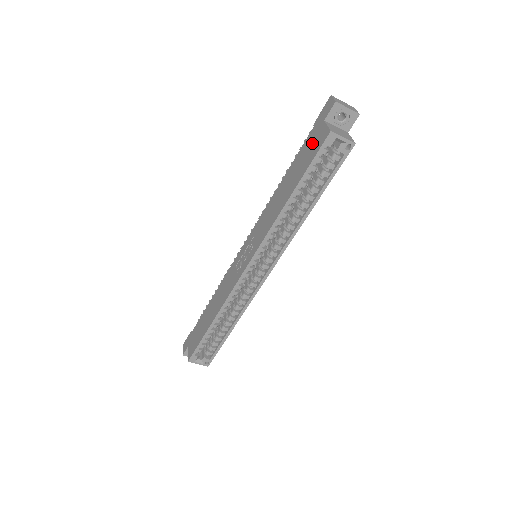
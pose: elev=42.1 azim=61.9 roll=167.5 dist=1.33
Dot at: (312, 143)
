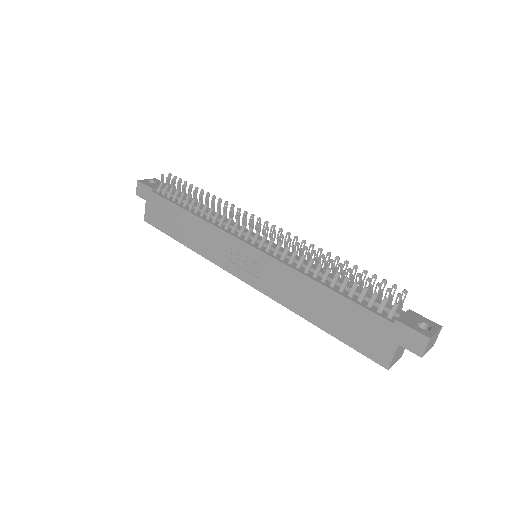
Dot at: (372, 335)
